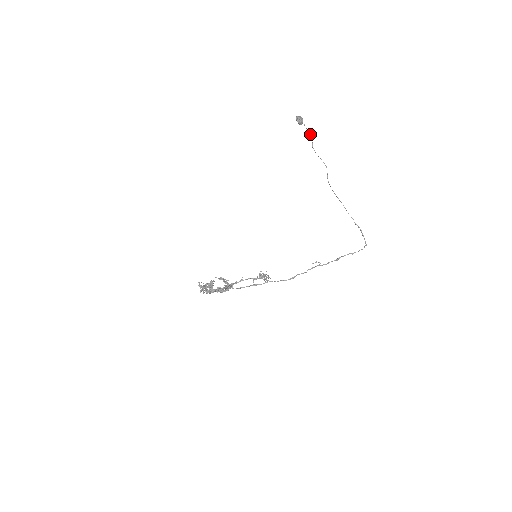
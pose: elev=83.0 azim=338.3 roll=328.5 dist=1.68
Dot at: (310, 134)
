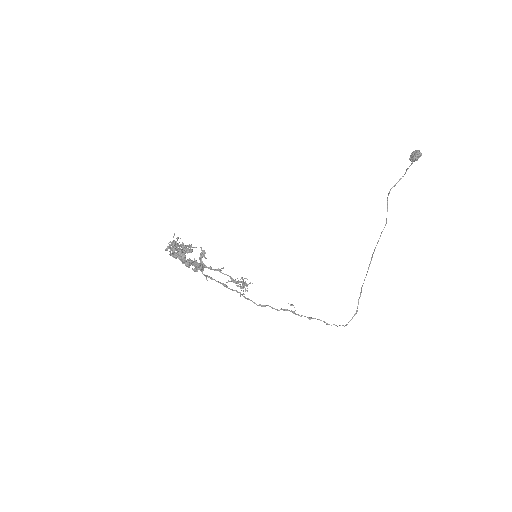
Dot at: occluded
